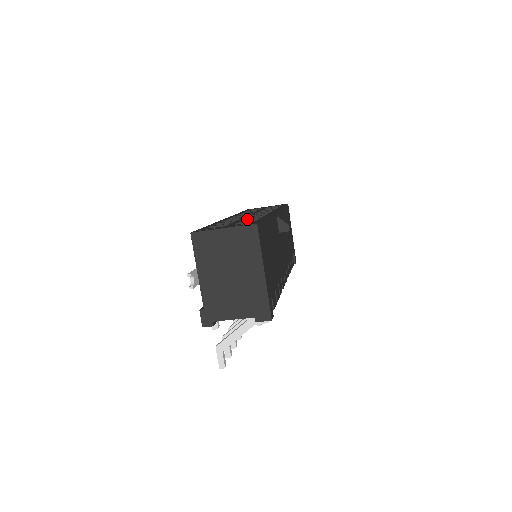
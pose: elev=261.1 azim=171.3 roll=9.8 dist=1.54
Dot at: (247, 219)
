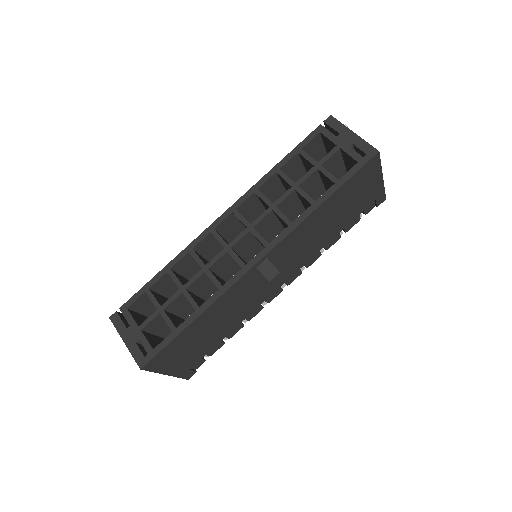
Dot at: (186, 297)
